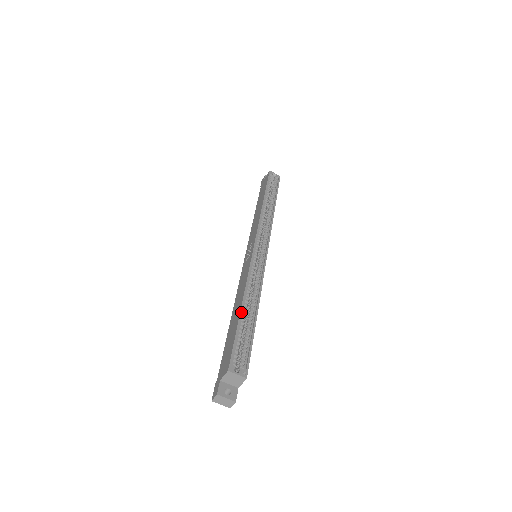
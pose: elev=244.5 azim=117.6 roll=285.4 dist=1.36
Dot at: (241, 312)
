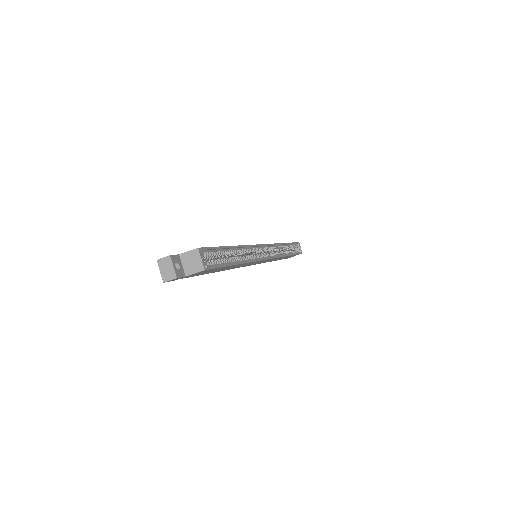
Dot at: (231, 247)
